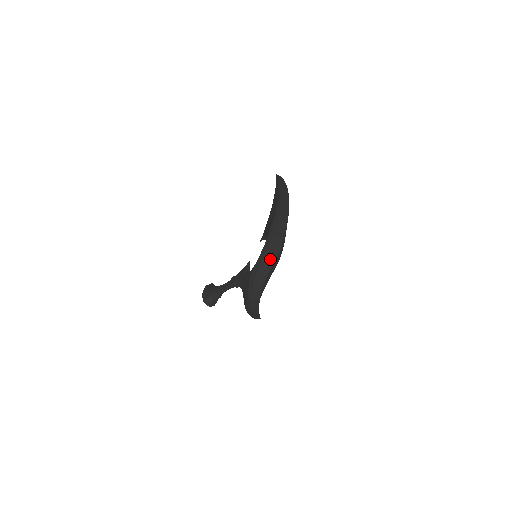
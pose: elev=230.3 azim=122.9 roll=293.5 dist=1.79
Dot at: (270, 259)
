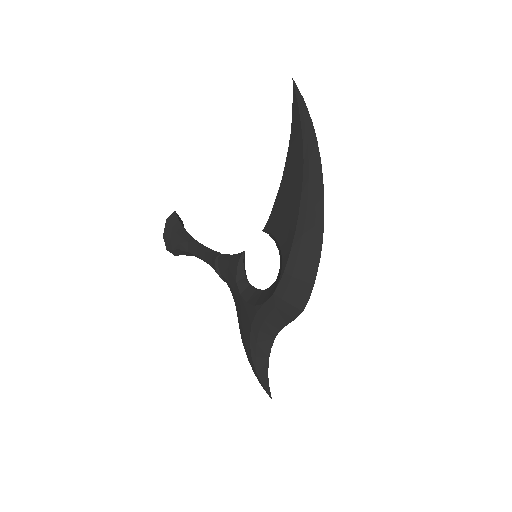
Dot at: (287, 313)
